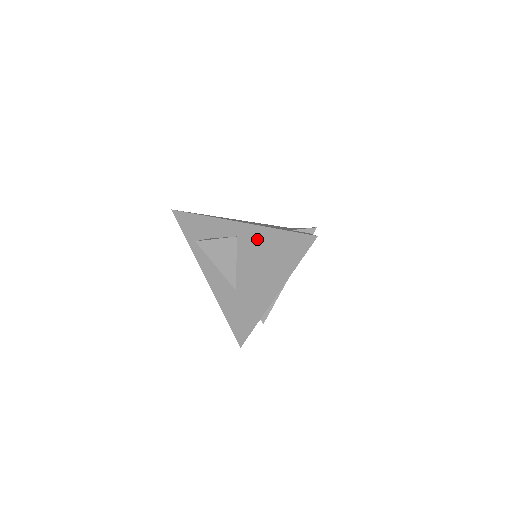
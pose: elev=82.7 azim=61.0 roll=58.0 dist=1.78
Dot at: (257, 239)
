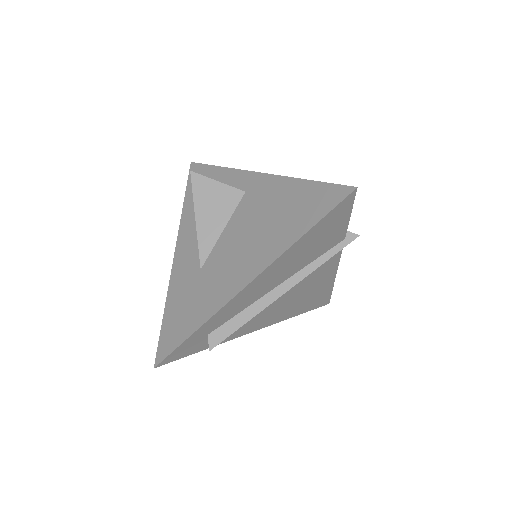
Dot at: (269, 194)
